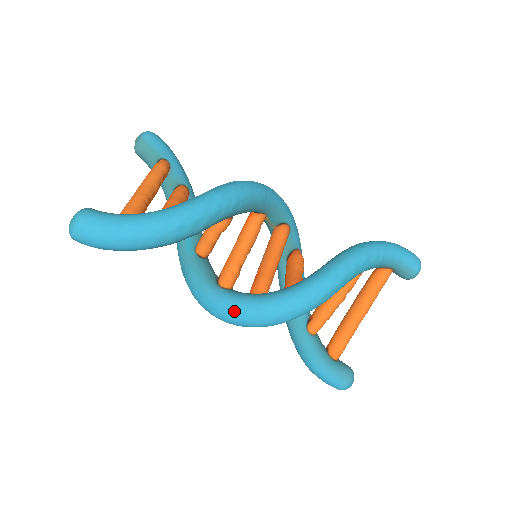
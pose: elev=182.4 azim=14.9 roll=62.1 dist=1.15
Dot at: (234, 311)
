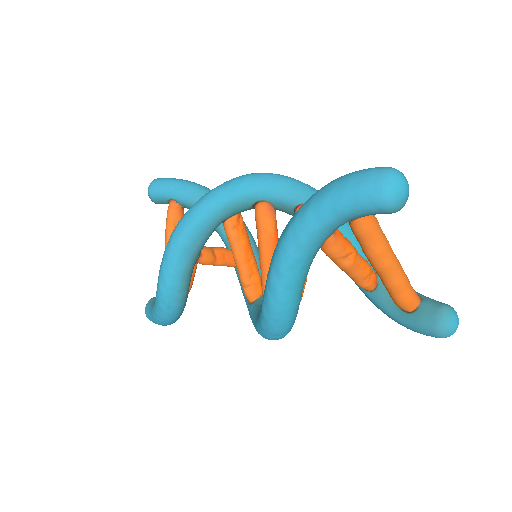
Dot at: occluded
